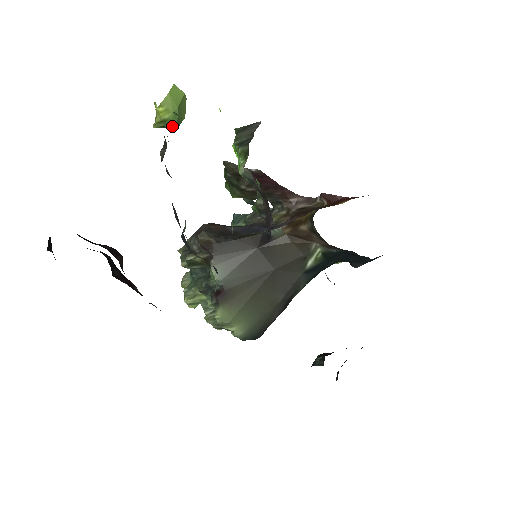
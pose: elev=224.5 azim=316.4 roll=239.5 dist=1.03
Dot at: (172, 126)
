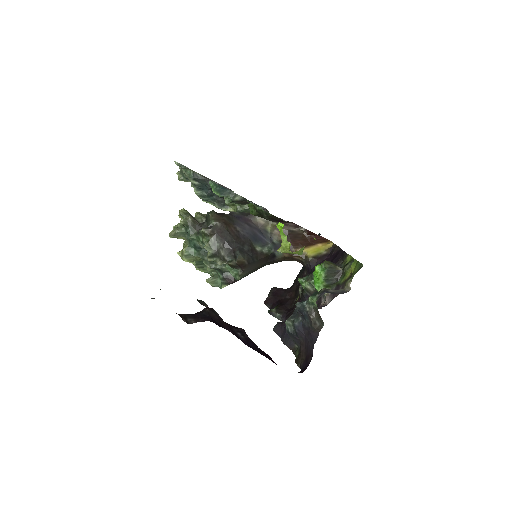
Dot at: (290, 253)
